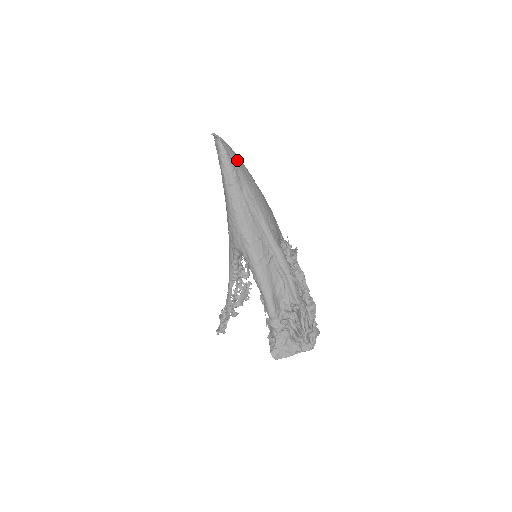
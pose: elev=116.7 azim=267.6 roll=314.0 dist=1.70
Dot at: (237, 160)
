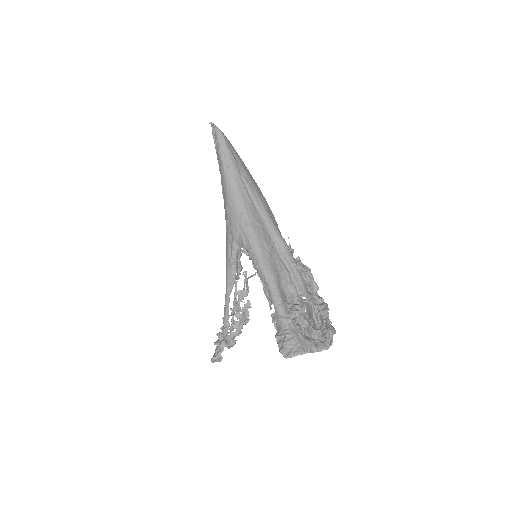
Dot at: (234, 150)
